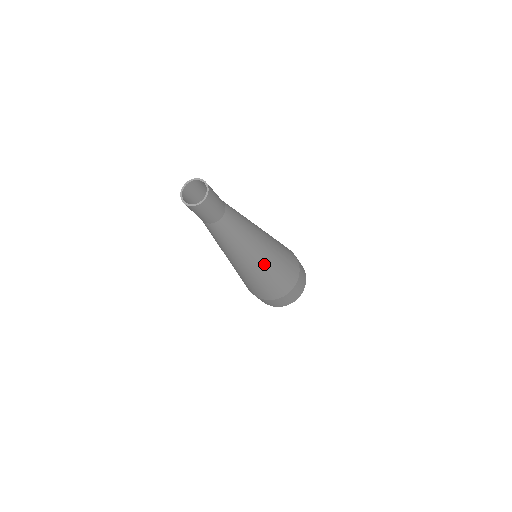
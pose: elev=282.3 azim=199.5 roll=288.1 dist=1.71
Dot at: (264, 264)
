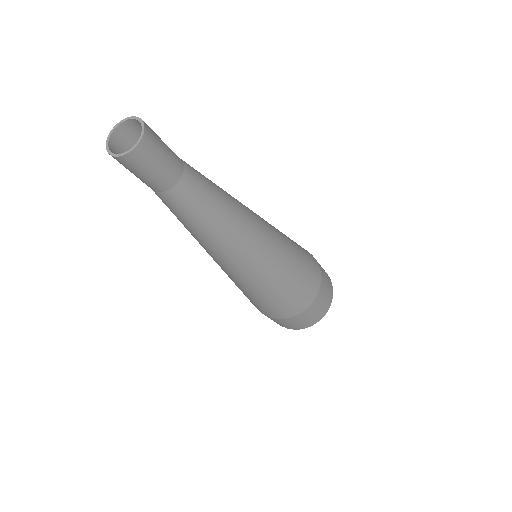
Dot at: (257, 268)
